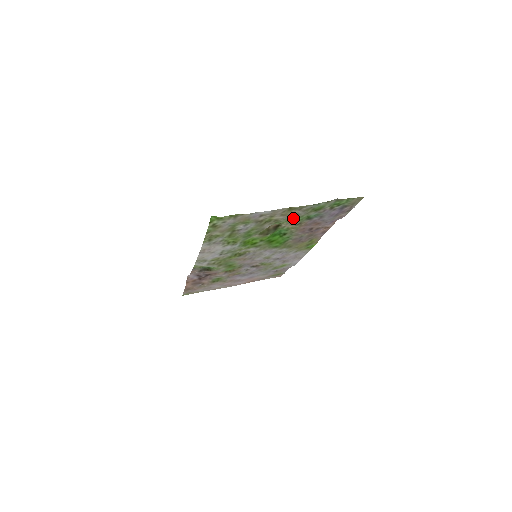
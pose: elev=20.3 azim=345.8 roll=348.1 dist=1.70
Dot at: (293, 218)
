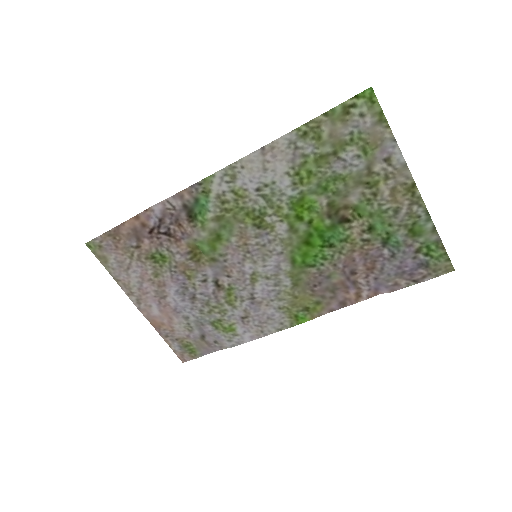
Dot at: (383, 216)
